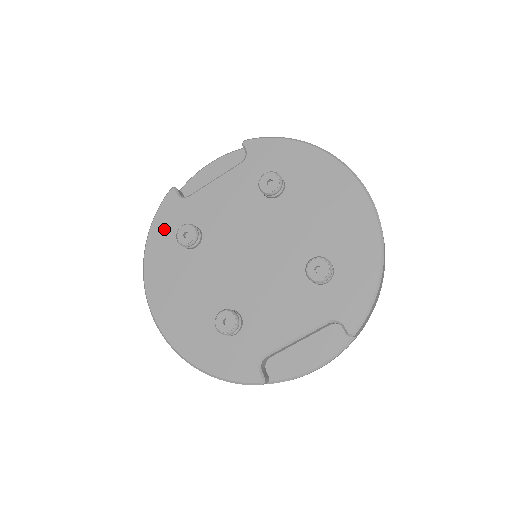
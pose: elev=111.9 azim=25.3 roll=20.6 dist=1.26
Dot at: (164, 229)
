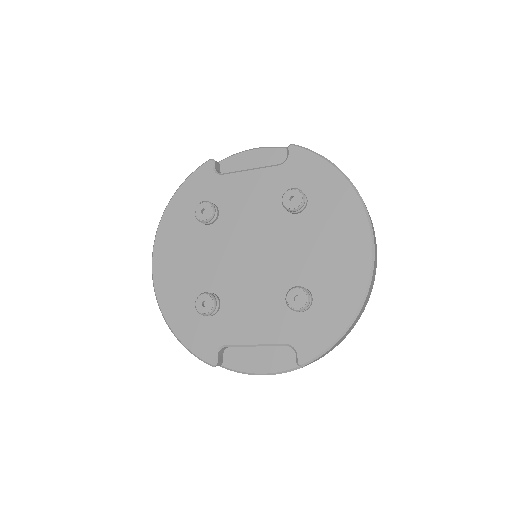
Dot at: (190, 194)
